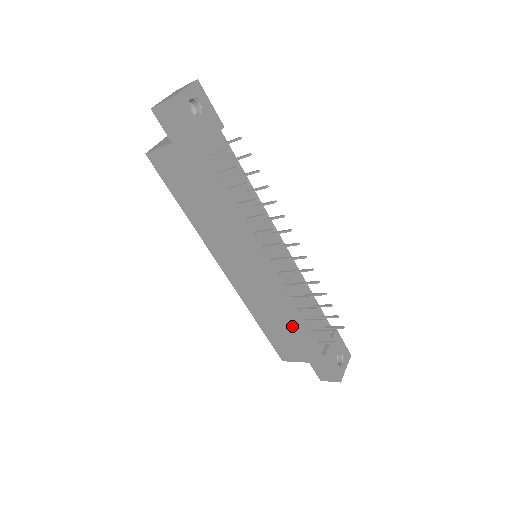
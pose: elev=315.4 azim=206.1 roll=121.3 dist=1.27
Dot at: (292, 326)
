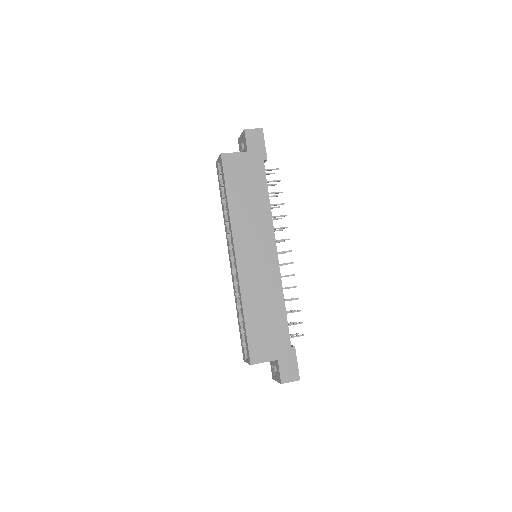
Dot at: (277, 314)
